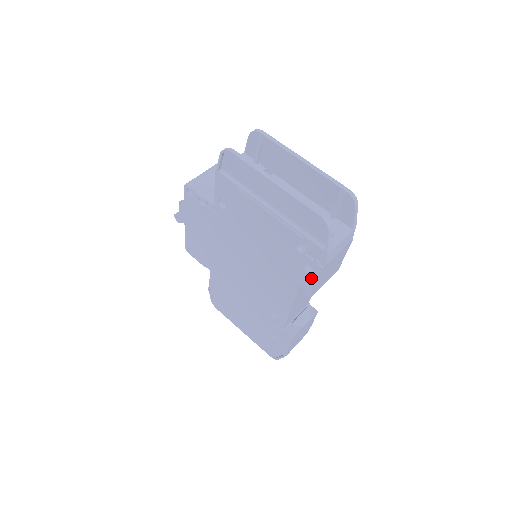
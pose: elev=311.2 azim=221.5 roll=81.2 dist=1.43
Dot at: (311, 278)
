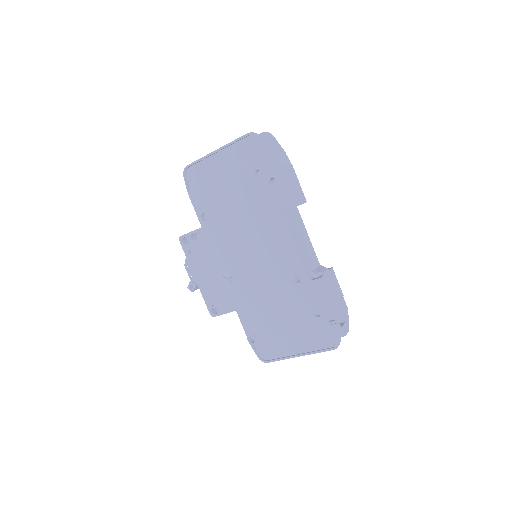
Dot at: (279, 188)
